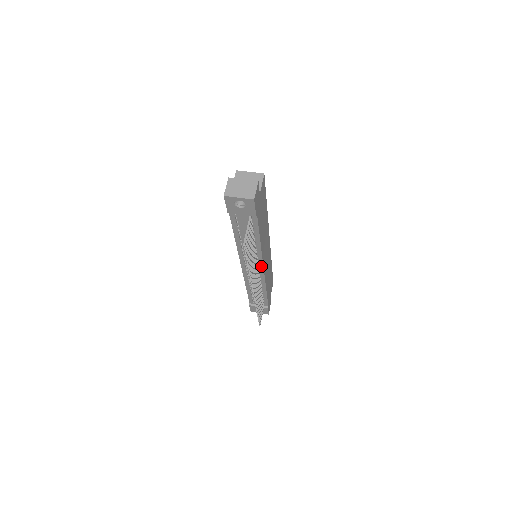
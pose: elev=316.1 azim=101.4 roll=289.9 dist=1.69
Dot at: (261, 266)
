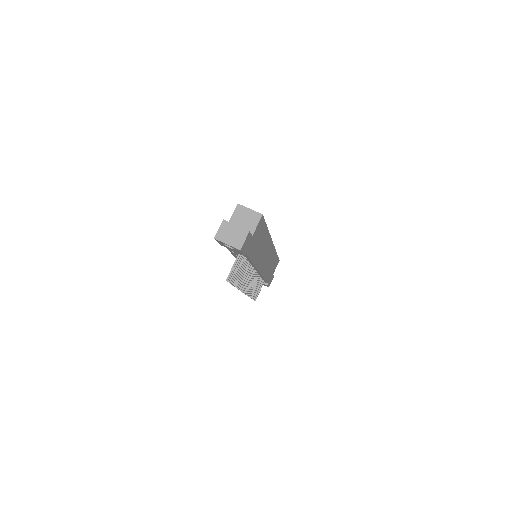
Dot at: occluded
